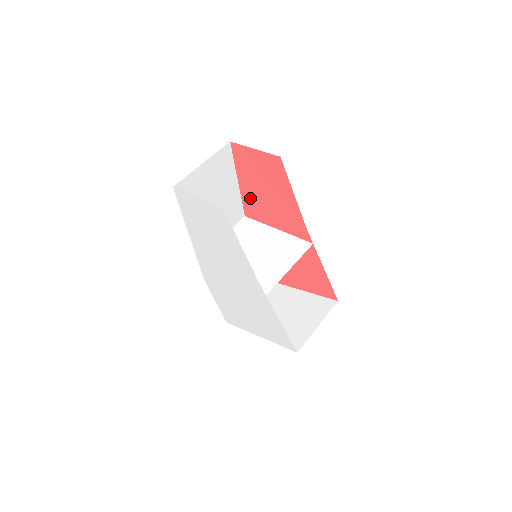
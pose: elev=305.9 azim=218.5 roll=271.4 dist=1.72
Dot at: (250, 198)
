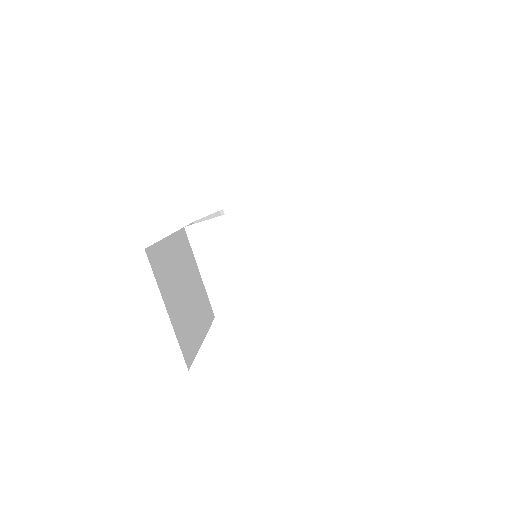
Dot at: occluded
